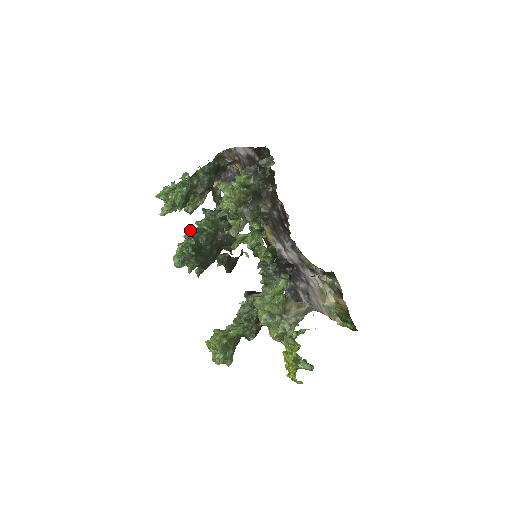
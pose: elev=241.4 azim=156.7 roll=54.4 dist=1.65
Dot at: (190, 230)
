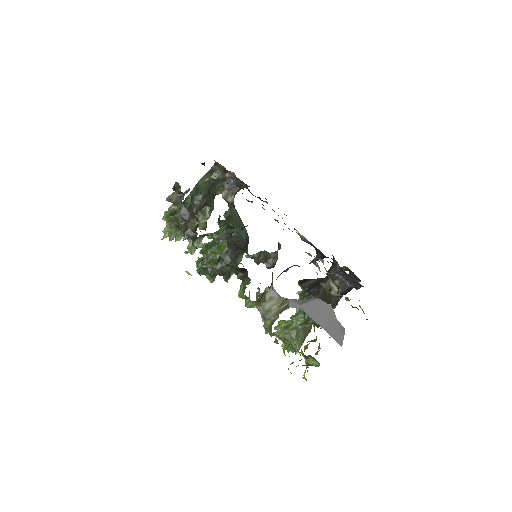
Dot at: (203, 245)
